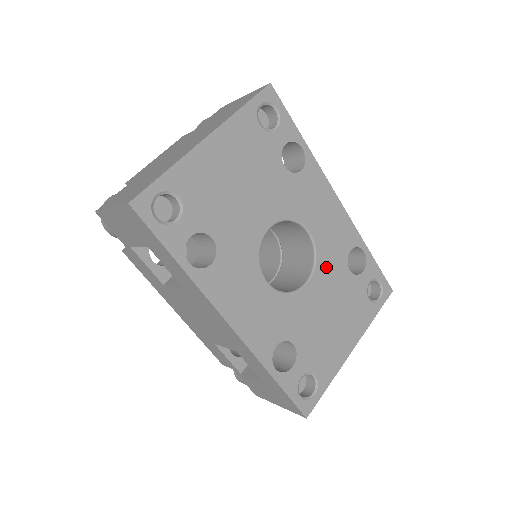
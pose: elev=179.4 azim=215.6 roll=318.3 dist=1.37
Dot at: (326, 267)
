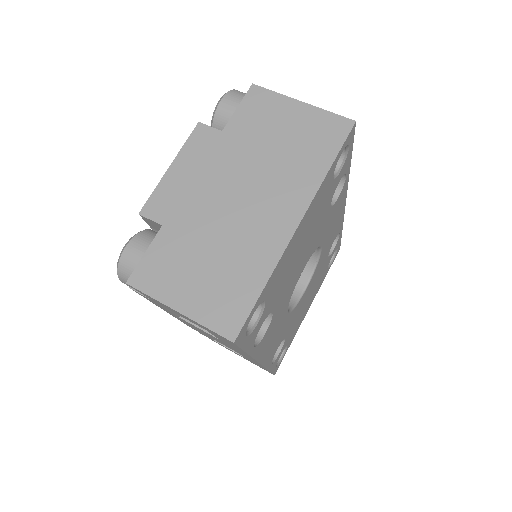
Dot at: (319, 267)
